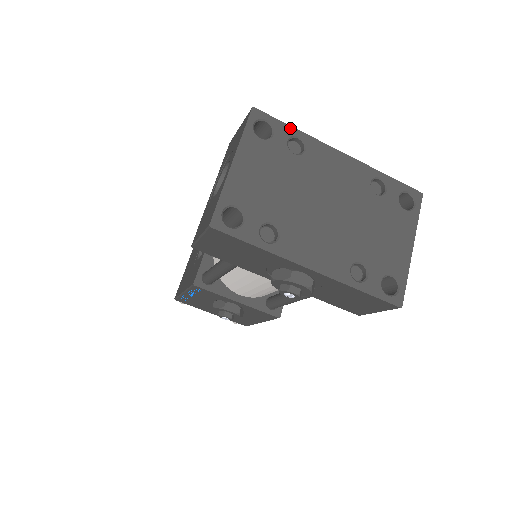
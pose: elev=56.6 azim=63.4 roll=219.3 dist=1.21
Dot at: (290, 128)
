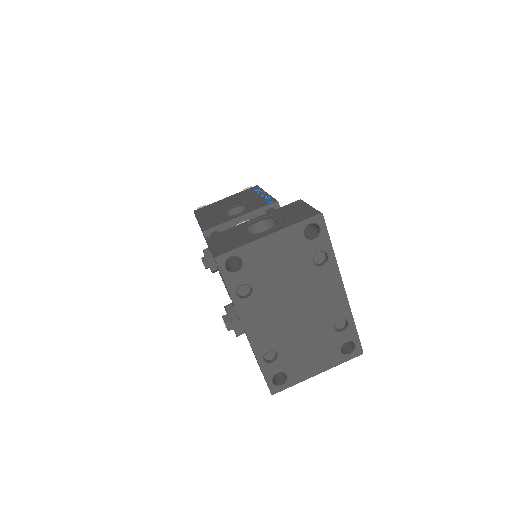
Dot at: (330, 246)
